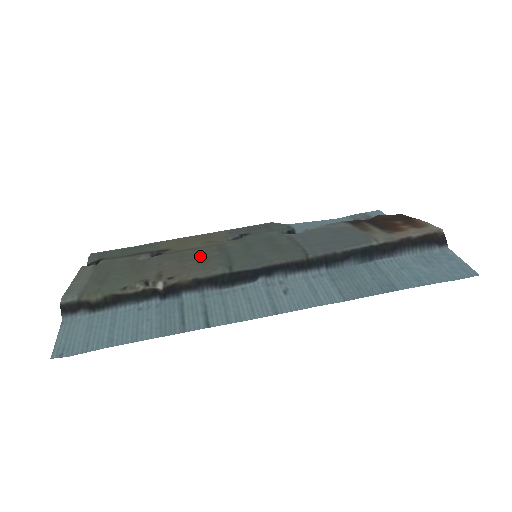
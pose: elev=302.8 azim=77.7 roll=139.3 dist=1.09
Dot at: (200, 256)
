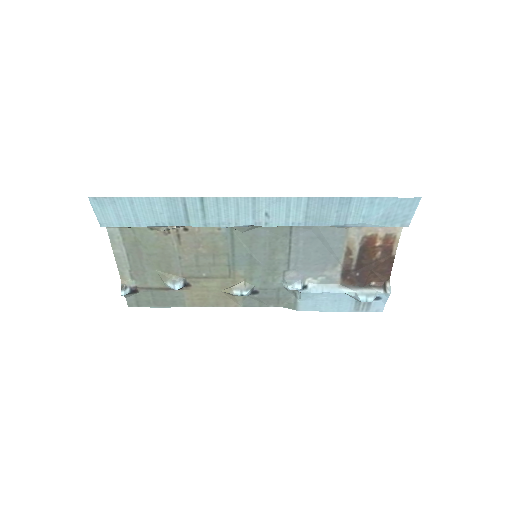
Dot at: (213, 259)
